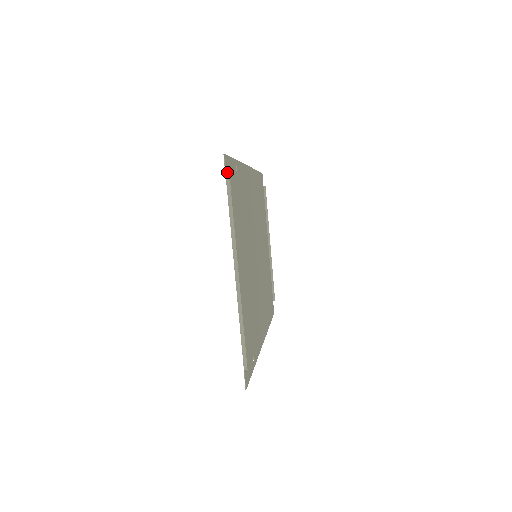
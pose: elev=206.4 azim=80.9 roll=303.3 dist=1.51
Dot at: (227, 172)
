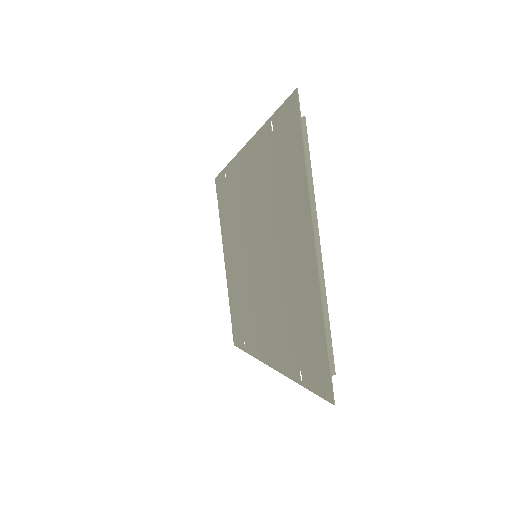
Dot at: (295, 114)
